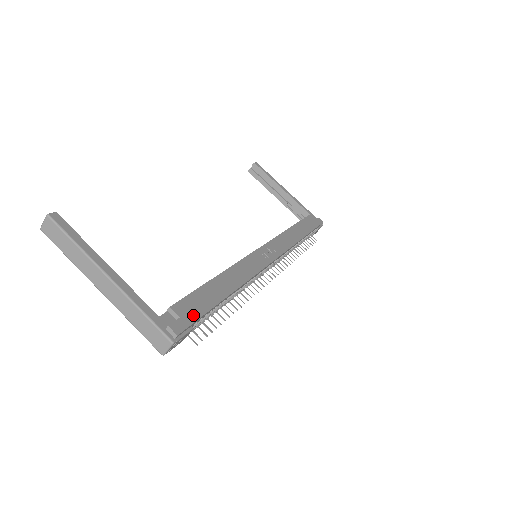
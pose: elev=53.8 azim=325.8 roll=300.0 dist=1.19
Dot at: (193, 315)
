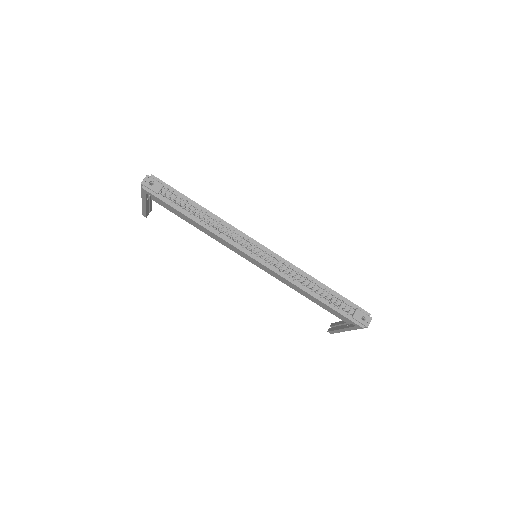
Dot at: (168, 186)
